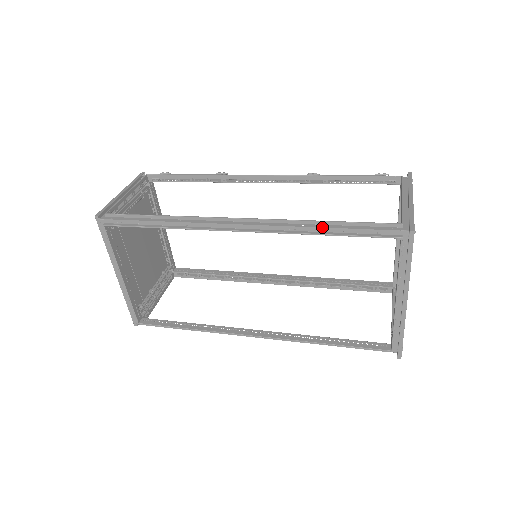
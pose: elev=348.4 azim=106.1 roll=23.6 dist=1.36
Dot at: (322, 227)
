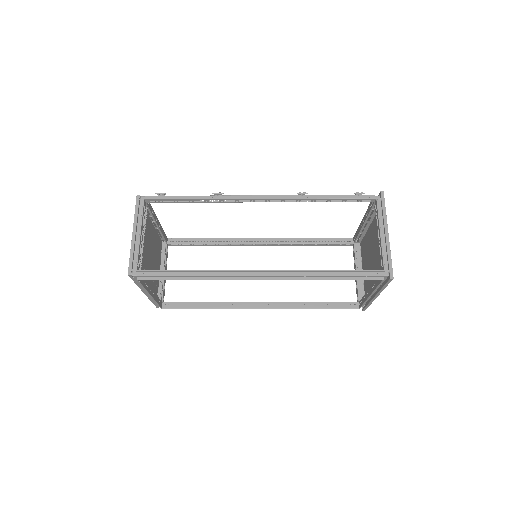
Dot at: (326, 275)
